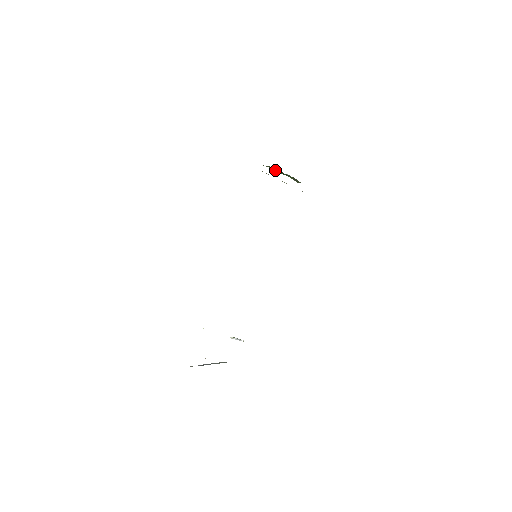
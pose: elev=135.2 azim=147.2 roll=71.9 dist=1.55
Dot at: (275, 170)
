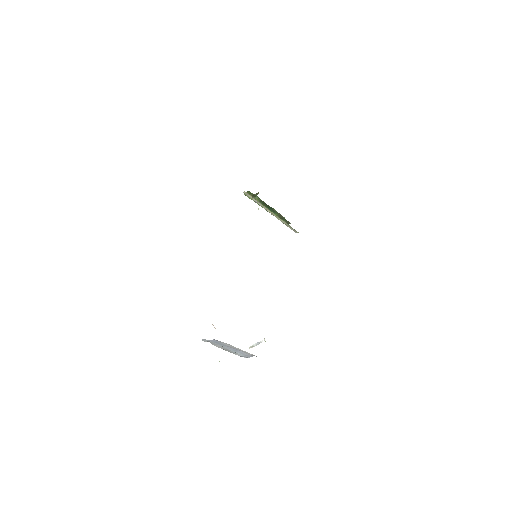
Dot at: occluded
